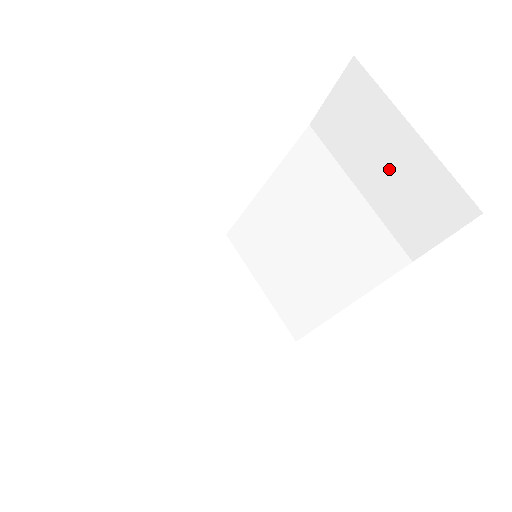
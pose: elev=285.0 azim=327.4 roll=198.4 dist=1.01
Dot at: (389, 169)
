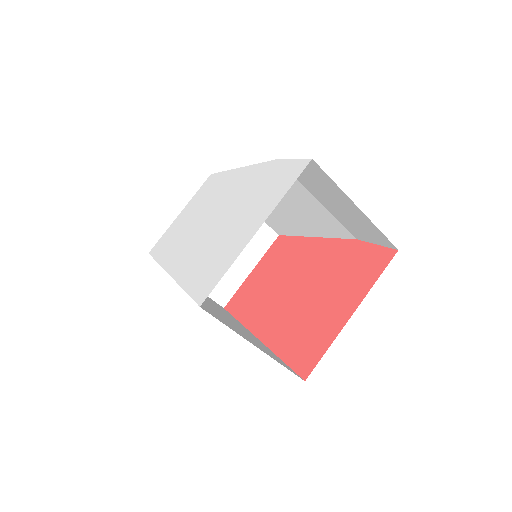
Dot at: (341, 208)
